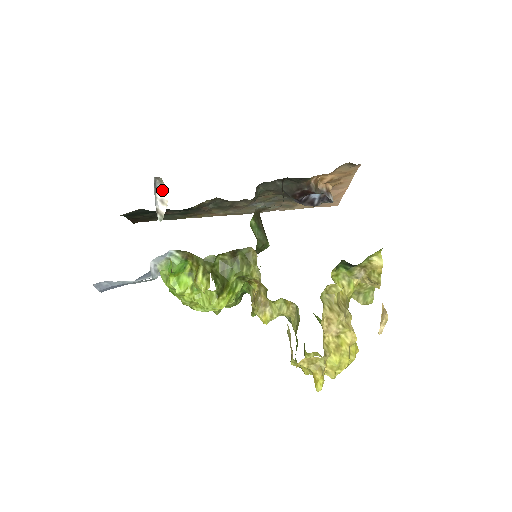
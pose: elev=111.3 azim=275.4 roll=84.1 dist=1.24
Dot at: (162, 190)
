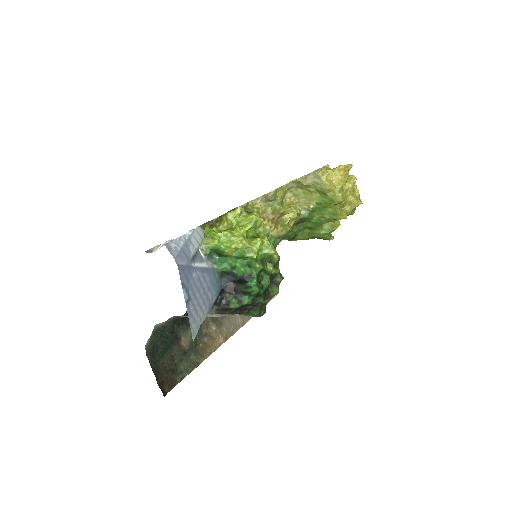
Dot at: (156, 248)
